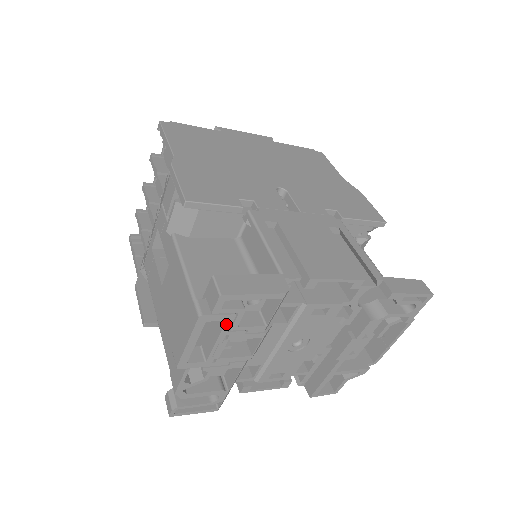
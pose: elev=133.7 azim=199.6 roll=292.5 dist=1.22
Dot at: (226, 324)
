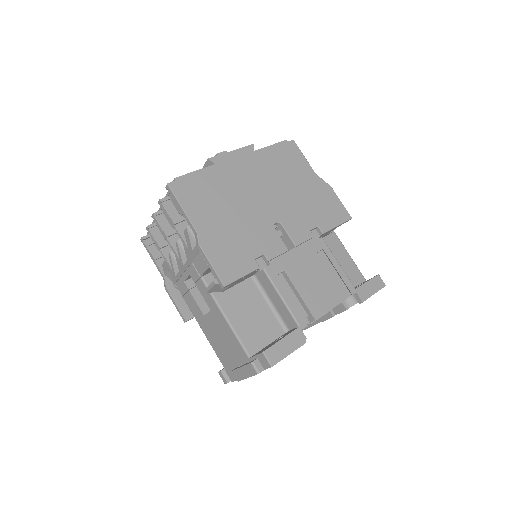
Dot at: occluded
